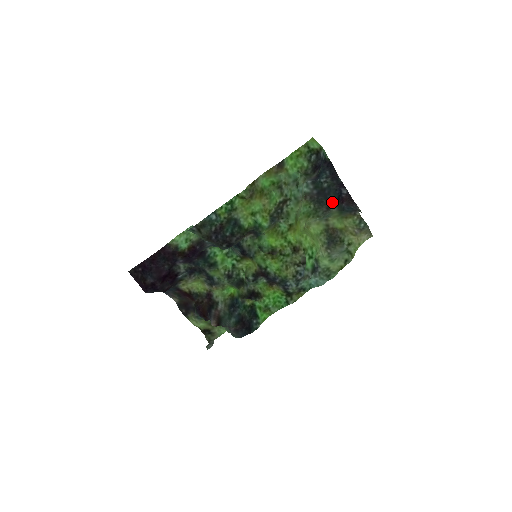
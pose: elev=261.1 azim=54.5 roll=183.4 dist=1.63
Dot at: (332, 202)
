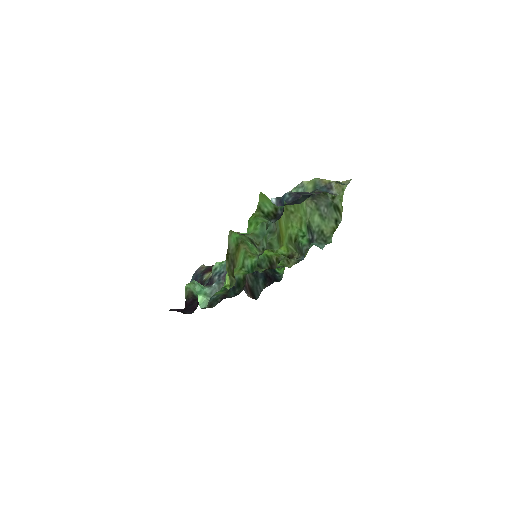
Dot at: (304, 200)
